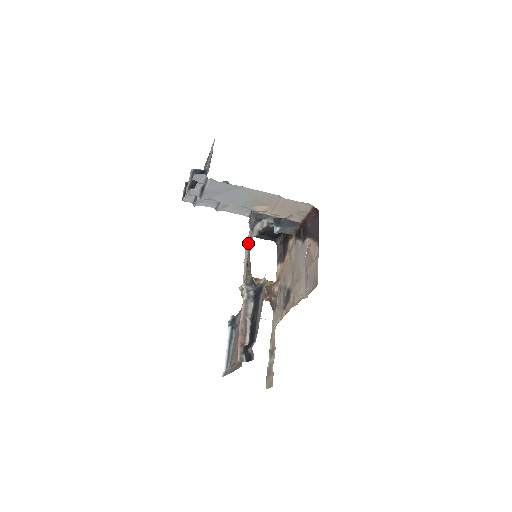
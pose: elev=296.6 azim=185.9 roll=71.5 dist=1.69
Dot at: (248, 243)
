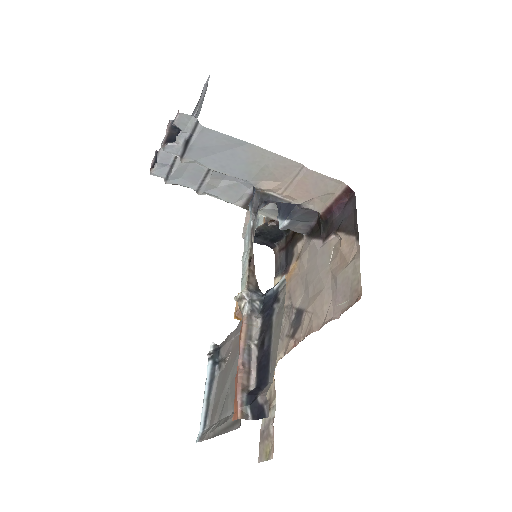
Dot at: (250, 231)
